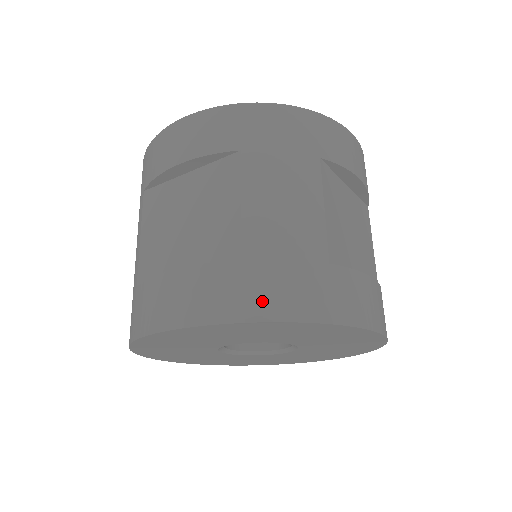
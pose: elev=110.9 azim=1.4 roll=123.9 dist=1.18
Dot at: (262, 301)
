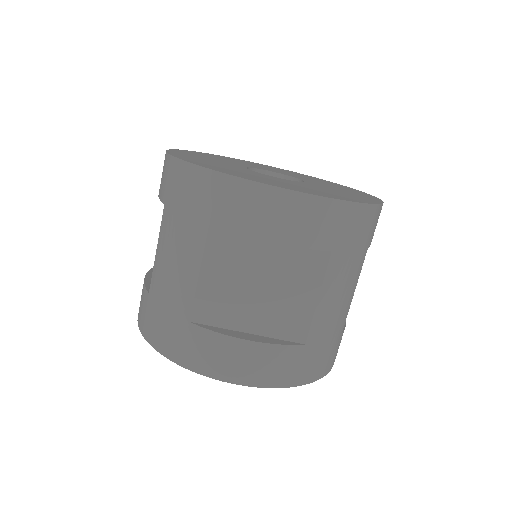
Dot at: (148, 327)
